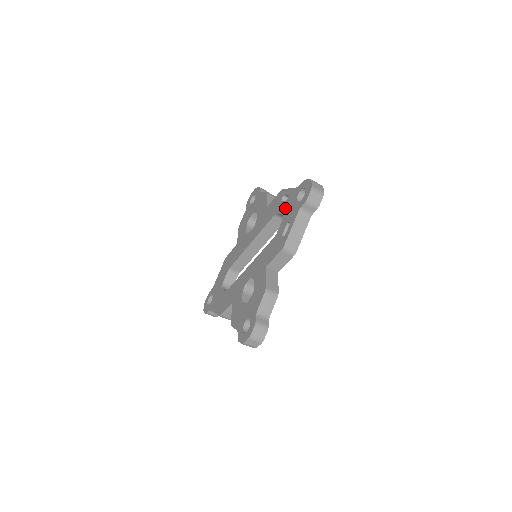
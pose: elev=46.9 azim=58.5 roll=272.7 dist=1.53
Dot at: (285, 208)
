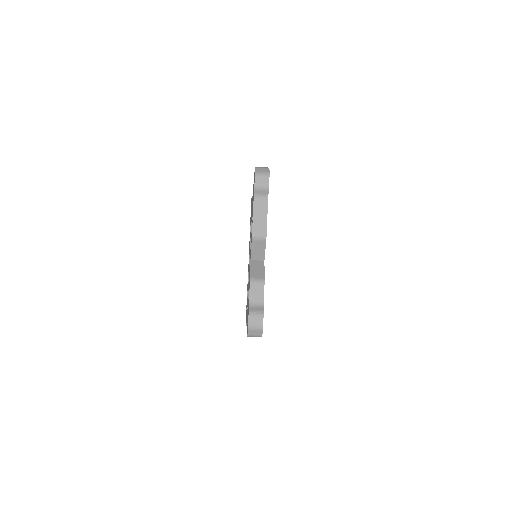
Dot at: occluded
